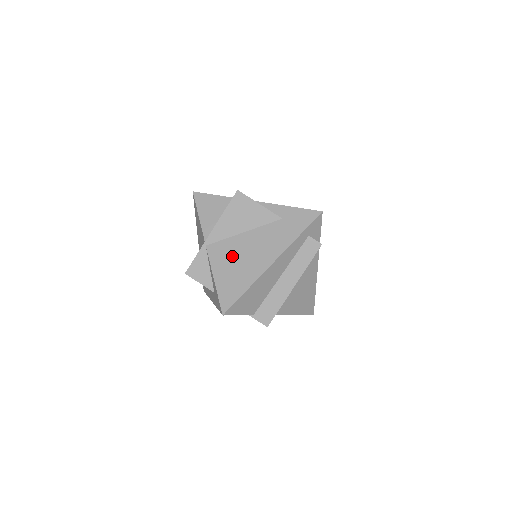
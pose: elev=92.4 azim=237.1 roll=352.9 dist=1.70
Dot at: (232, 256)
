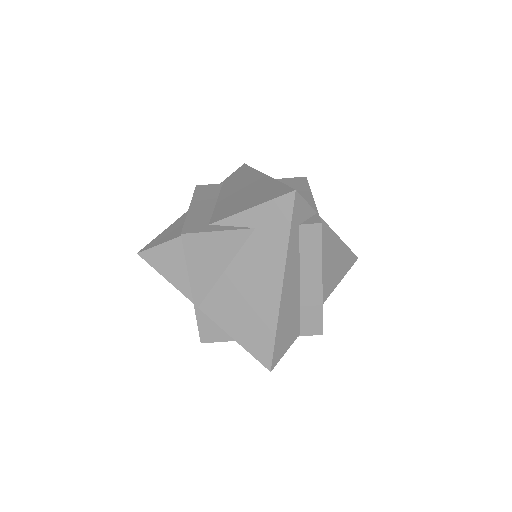
Dot at: (233, 304)
